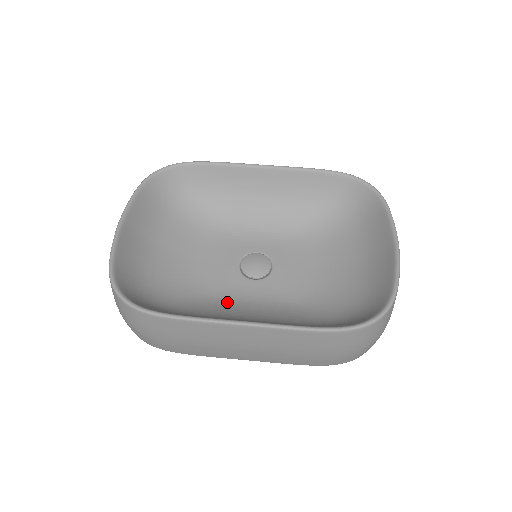
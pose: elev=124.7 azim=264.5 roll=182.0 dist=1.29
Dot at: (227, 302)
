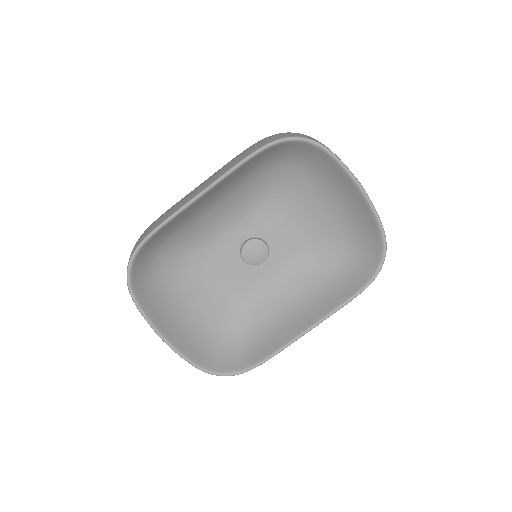
Dot at: (264, 296)
